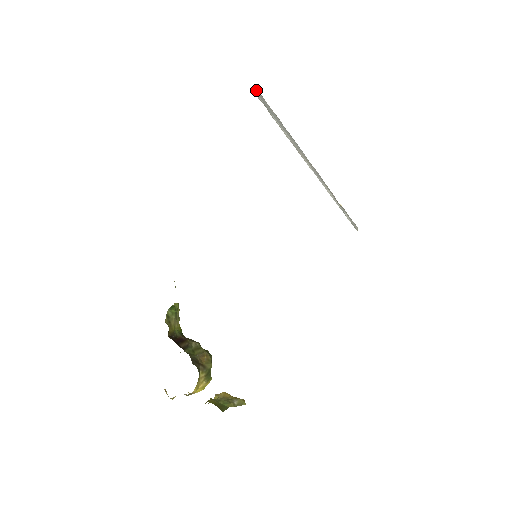
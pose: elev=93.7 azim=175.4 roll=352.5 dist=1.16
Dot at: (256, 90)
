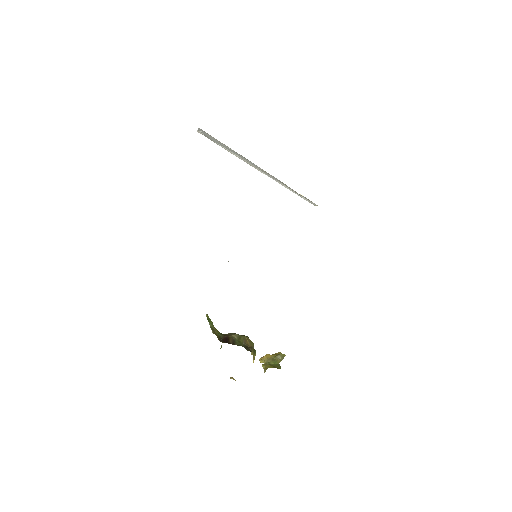
Dot at: (199, 129)
